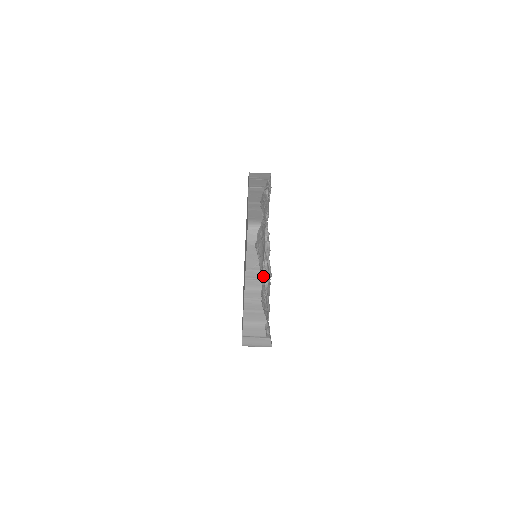
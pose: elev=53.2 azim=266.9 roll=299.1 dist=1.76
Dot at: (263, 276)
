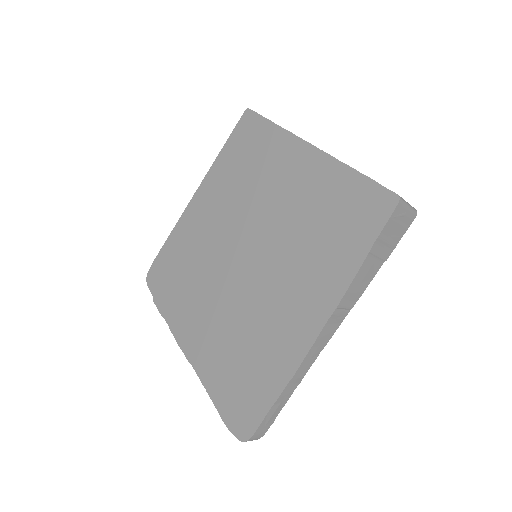
Dot at: occluded
